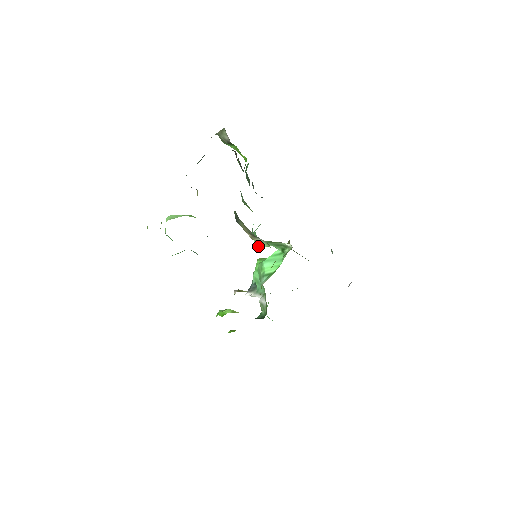
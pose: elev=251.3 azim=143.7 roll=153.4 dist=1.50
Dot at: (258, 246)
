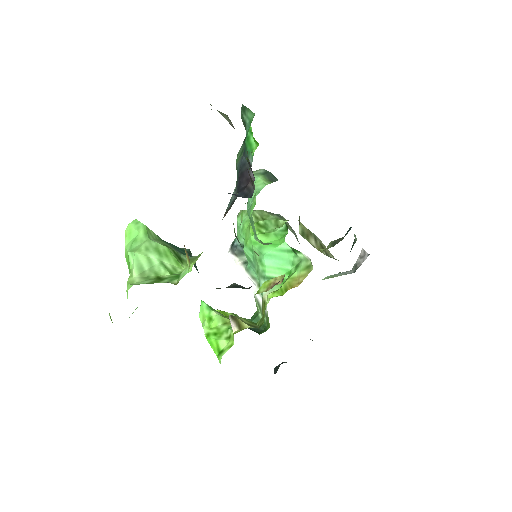
Dot at: (259, 241)
